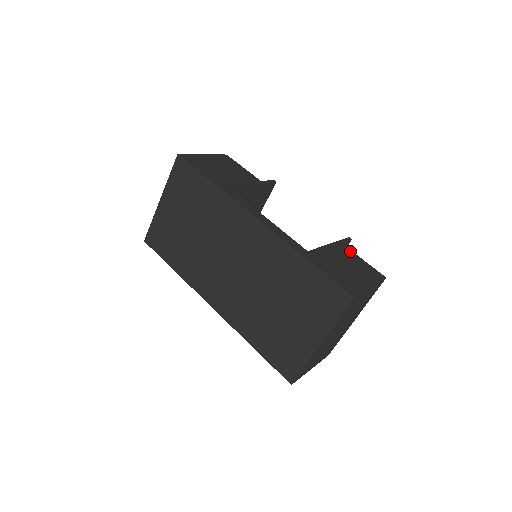
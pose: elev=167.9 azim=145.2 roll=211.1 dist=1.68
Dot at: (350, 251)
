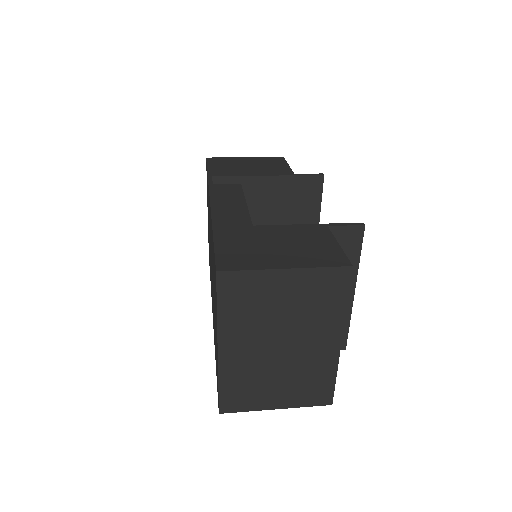
Dot at: (328, 234)
